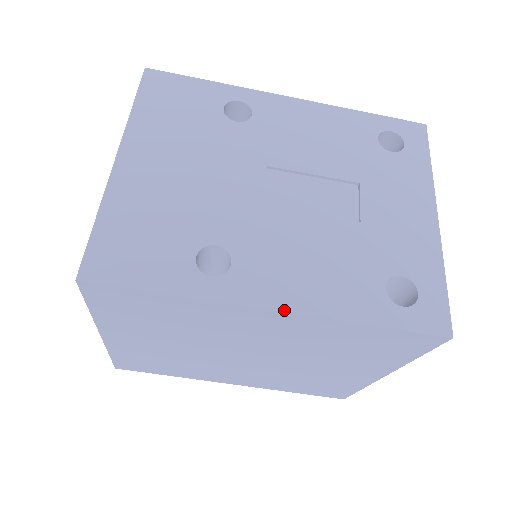
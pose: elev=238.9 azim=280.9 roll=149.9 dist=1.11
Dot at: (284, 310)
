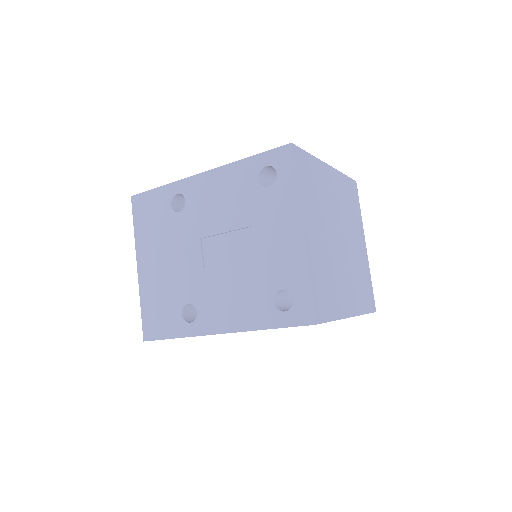
Dot at: (224, 332)
